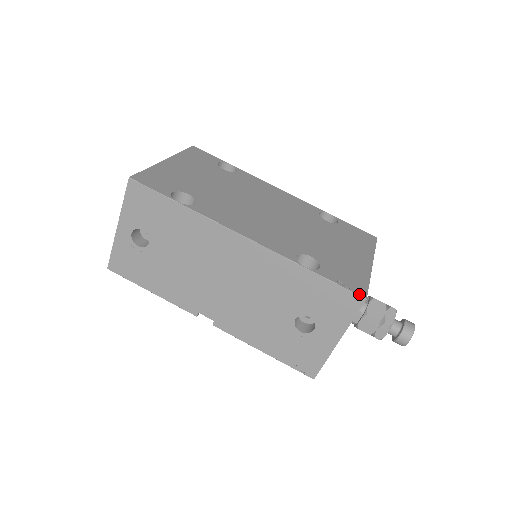
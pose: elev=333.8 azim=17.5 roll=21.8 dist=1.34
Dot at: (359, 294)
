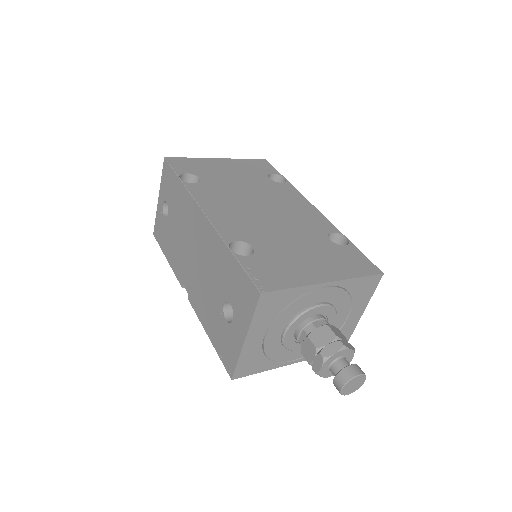
Dot at: (258, 286)
